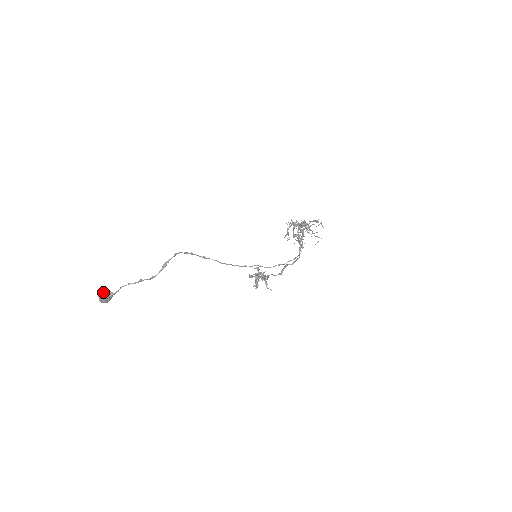
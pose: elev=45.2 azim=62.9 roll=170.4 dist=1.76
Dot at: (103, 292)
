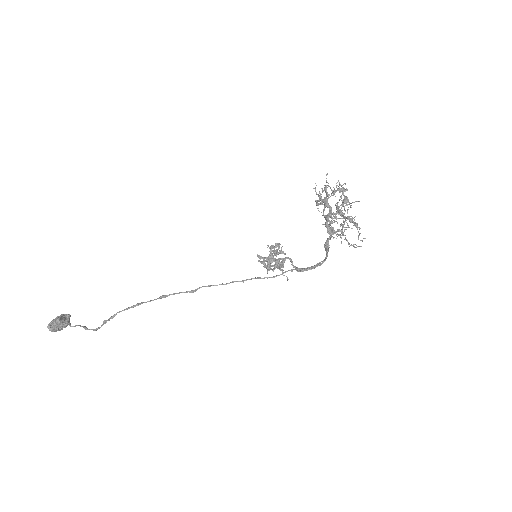
Dot at: (51, 330)
